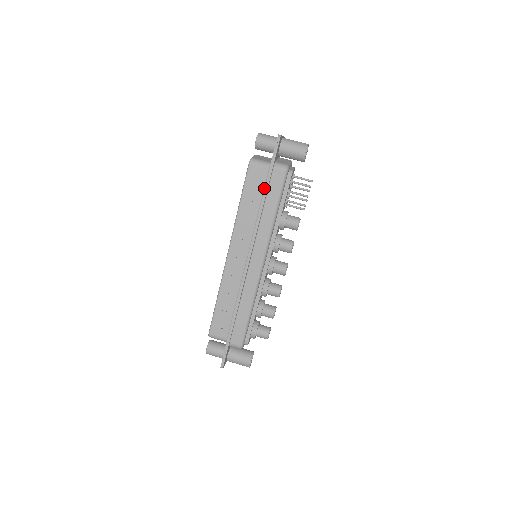
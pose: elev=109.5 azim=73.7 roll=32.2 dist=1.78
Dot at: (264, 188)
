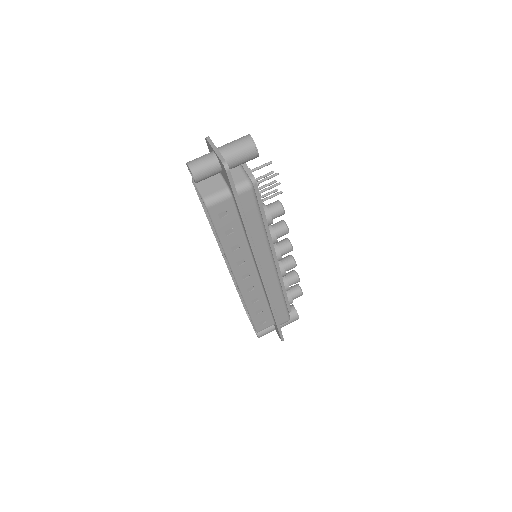
Dot at: (238, 215)
